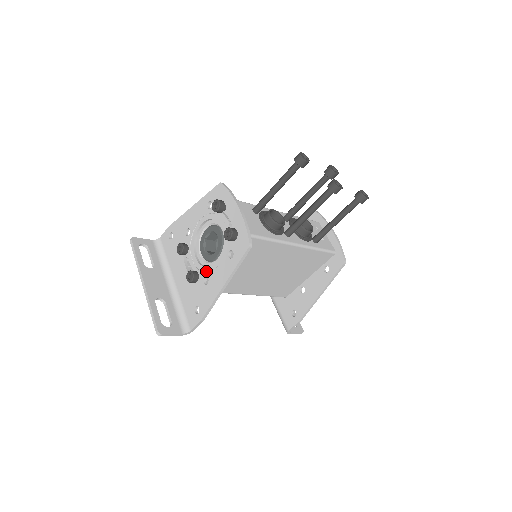
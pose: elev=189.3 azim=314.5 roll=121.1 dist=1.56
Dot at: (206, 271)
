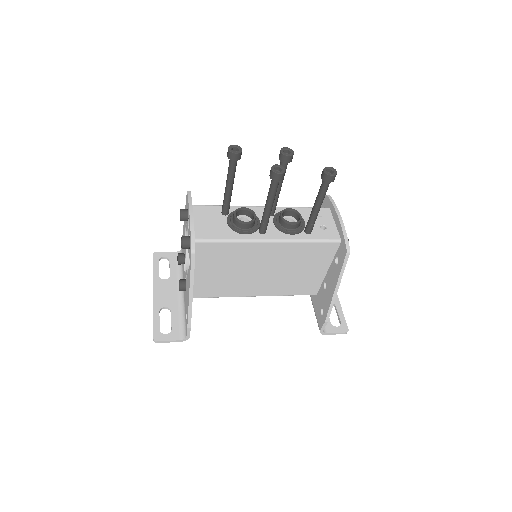
Dot at: occluded
